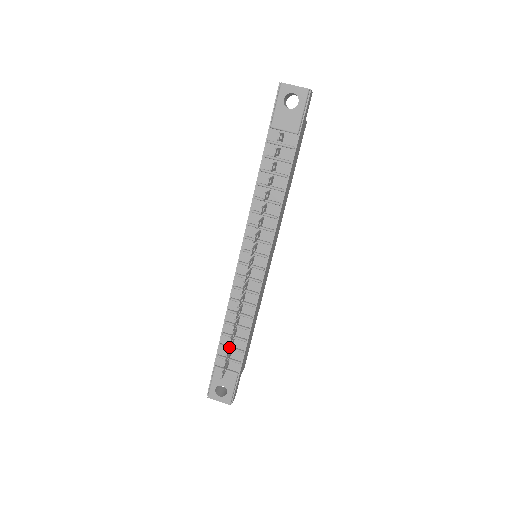
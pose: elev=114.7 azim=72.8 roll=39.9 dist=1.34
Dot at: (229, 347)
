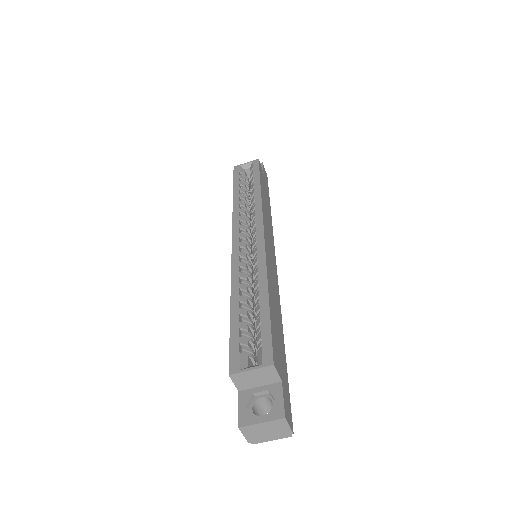
Dot at: occluded
